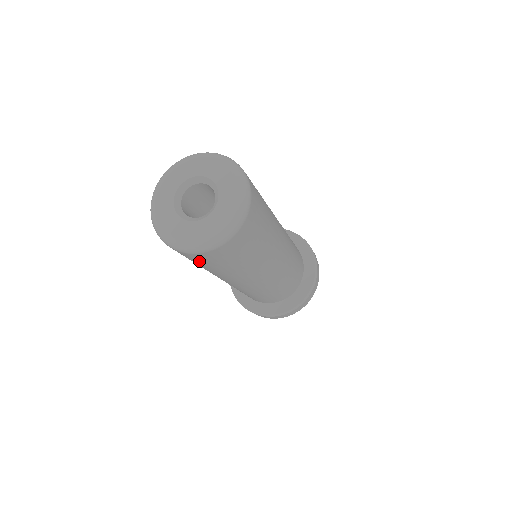
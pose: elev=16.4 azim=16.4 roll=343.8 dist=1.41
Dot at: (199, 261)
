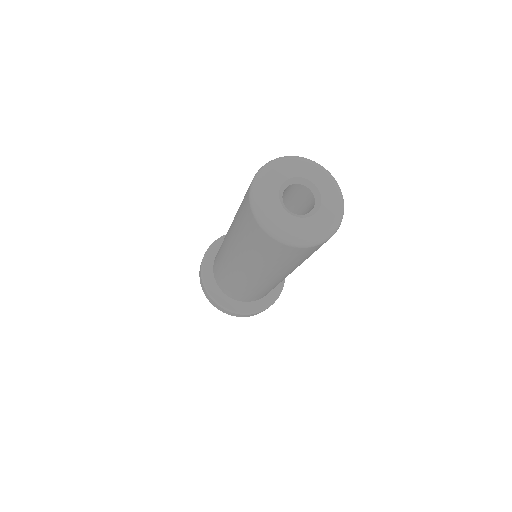
Dot at: (279, 254)
